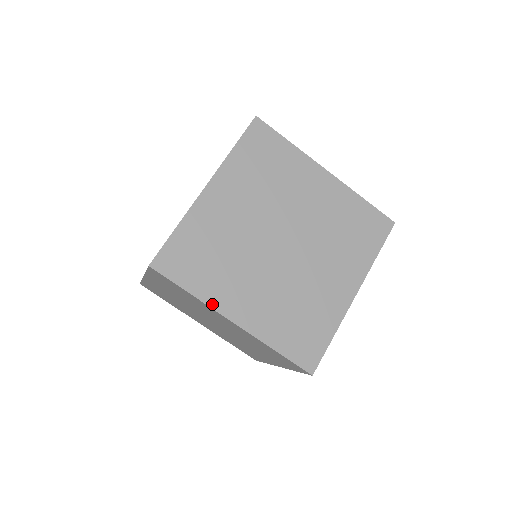
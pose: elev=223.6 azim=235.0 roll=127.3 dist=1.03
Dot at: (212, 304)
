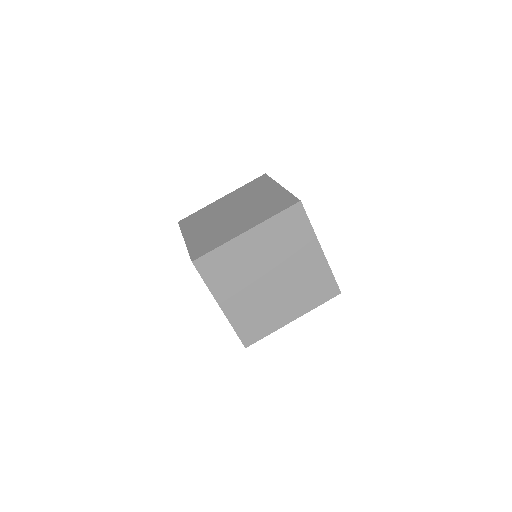
Dot at: (279, 327)
